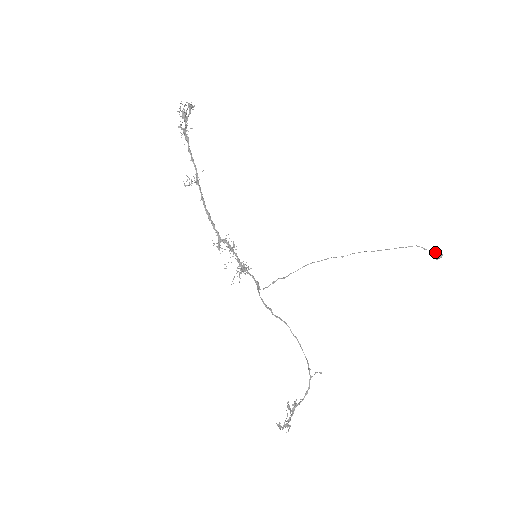
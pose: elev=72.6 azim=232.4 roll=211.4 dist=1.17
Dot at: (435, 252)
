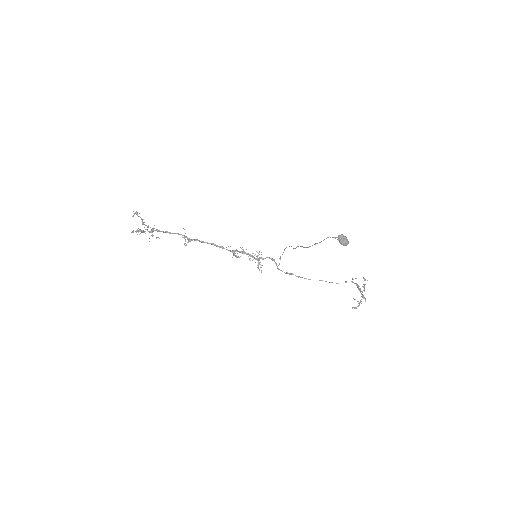
Dot at: occluded
